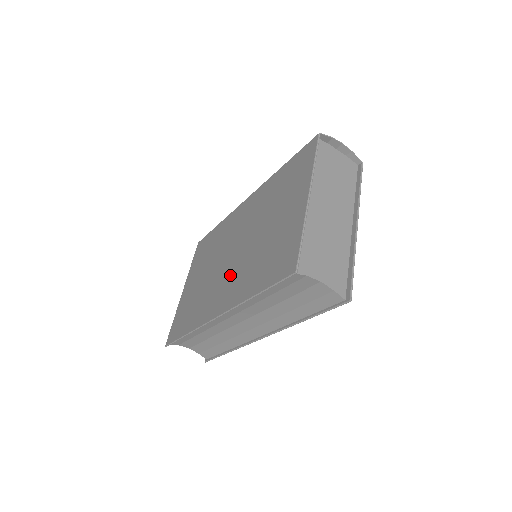
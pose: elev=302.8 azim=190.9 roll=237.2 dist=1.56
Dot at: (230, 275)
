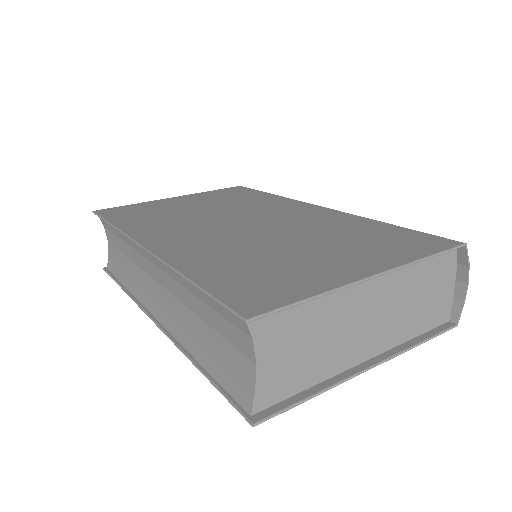
Dot at: (210, 235)
